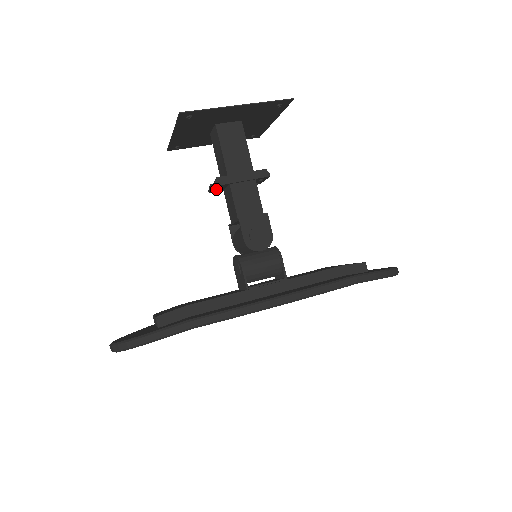
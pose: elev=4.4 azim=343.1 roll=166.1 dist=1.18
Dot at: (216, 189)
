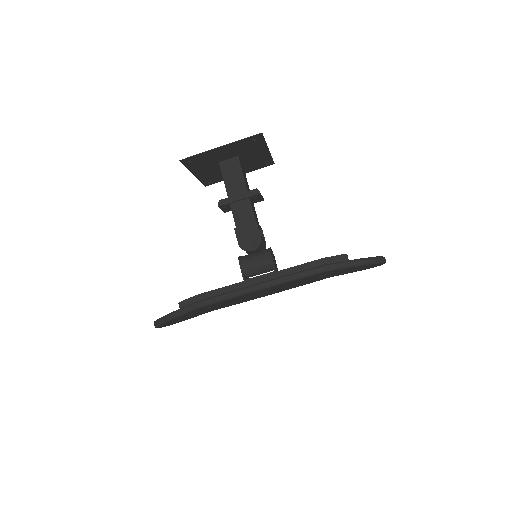
Dot at: (225, 209)
